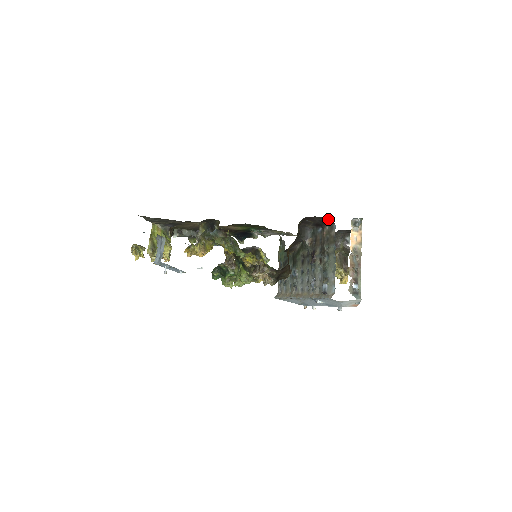
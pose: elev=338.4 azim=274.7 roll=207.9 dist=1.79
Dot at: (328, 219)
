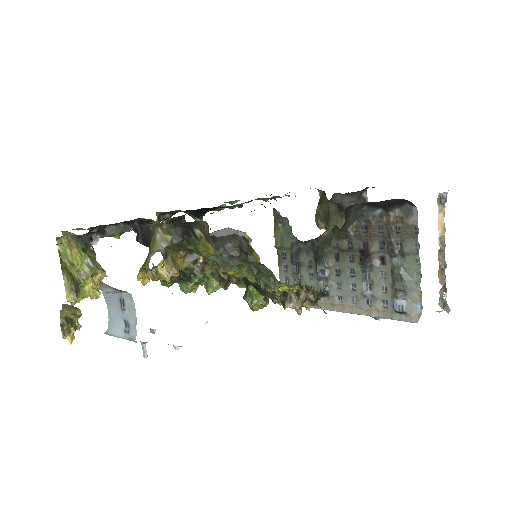
Dot at: (405, 200)
